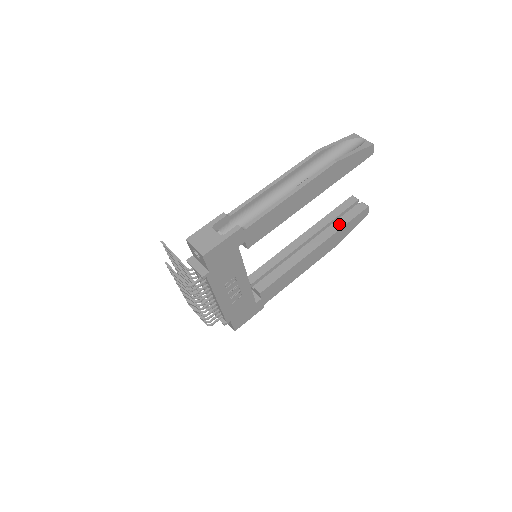
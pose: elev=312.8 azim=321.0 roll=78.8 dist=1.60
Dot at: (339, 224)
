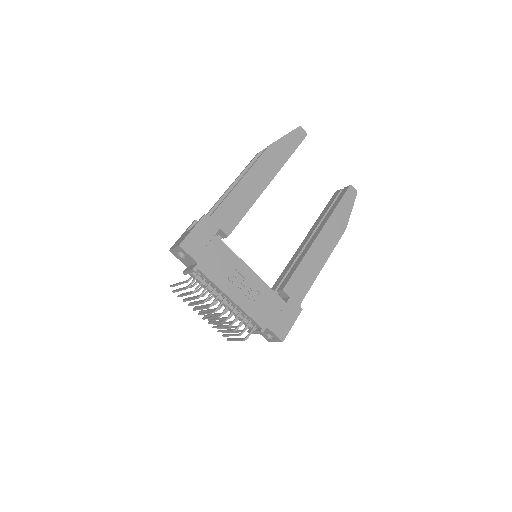
Dot at: (331, 210)
